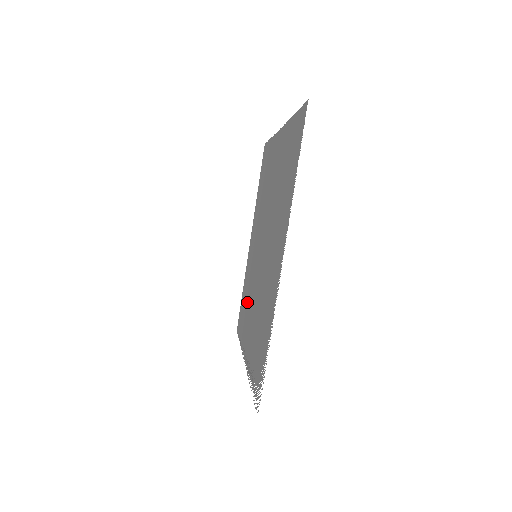
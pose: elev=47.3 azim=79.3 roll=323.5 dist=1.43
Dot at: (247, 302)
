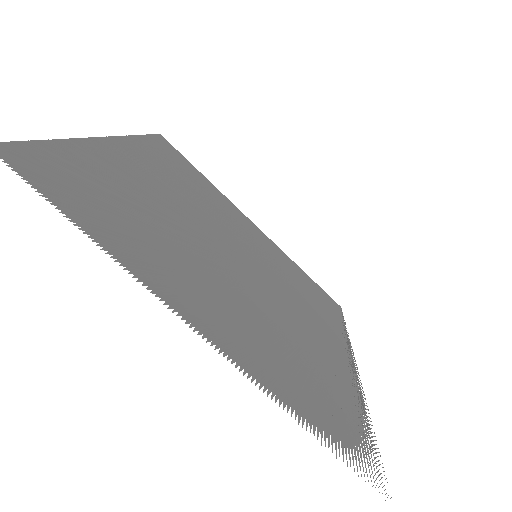
Dot at: occluded
